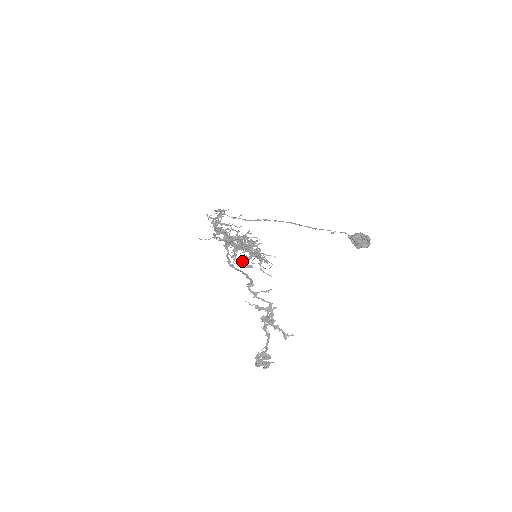
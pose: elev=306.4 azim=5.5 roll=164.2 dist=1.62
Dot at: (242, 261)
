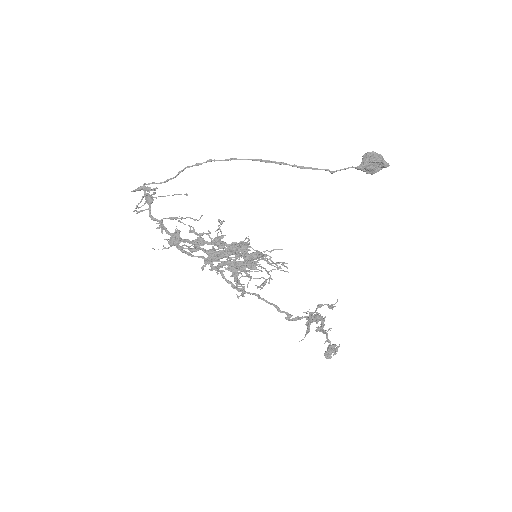
Dot at: occluded
